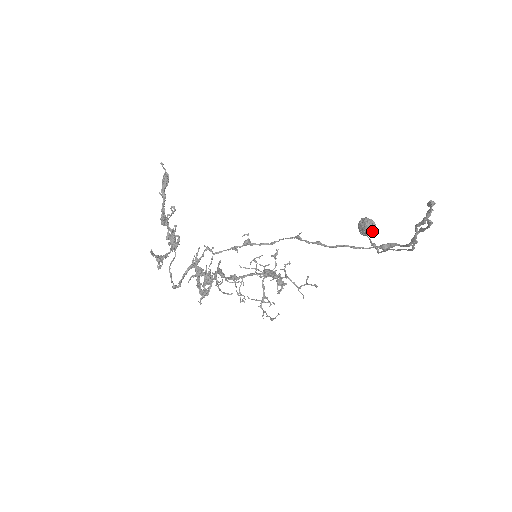
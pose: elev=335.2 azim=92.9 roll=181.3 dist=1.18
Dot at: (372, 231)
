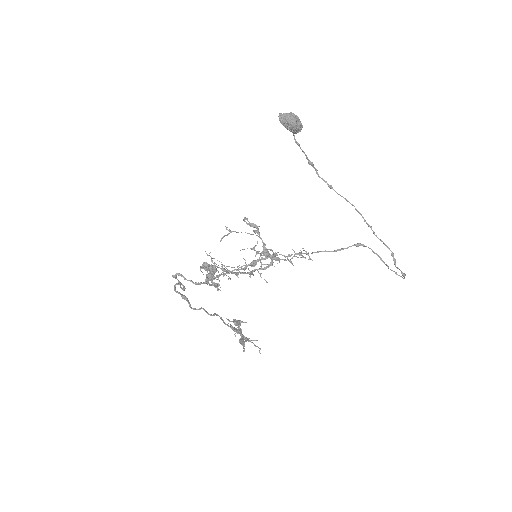
Dot at: occluded
